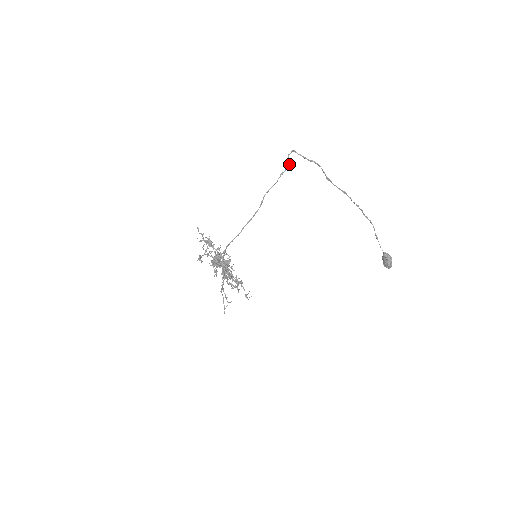
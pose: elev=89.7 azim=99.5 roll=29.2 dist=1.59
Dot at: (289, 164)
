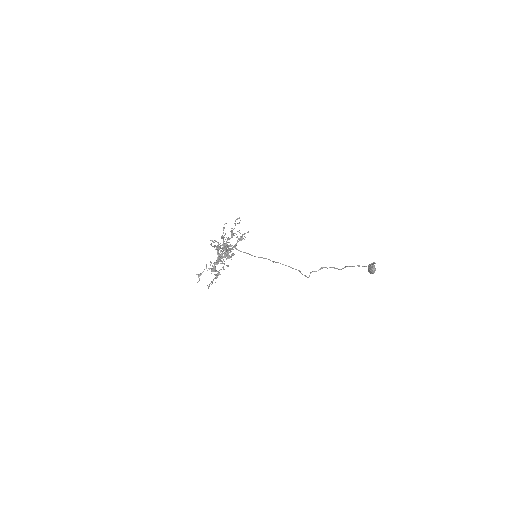
Dot at: (307, 277)
